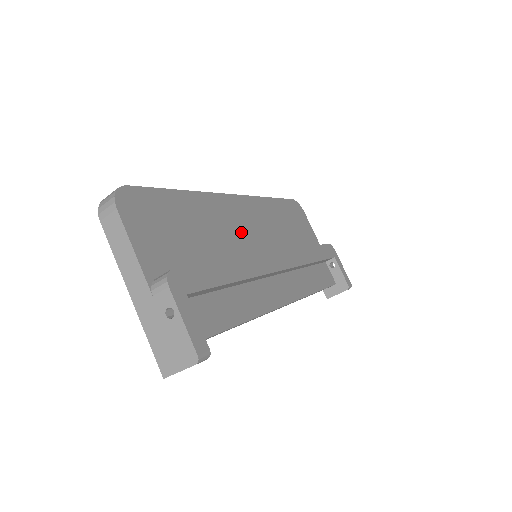
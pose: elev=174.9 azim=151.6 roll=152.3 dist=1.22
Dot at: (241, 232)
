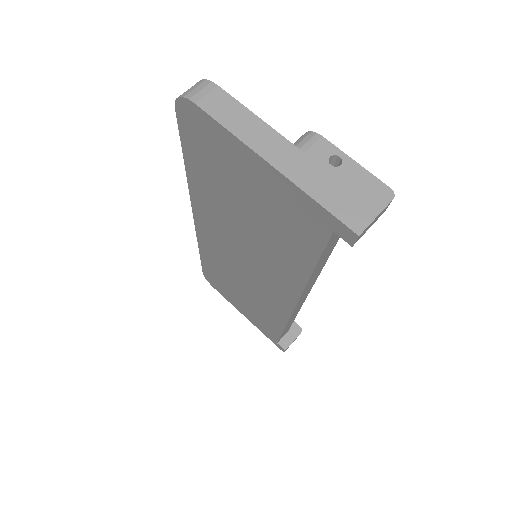
Dot at: occluded
